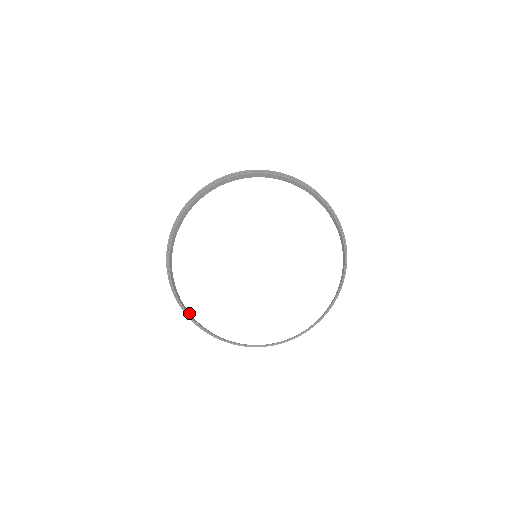
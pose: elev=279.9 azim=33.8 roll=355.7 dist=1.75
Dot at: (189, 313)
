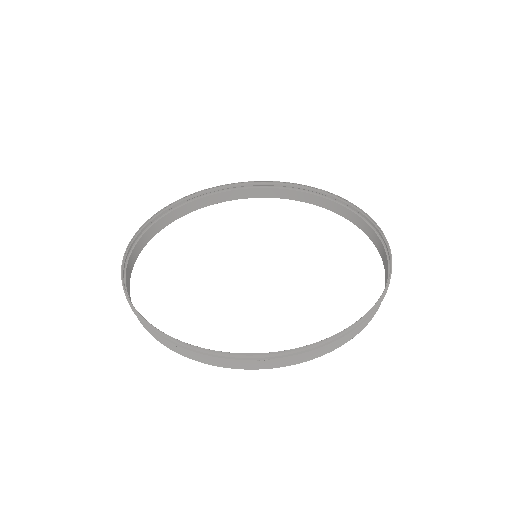
Dot at: (141, 248)
